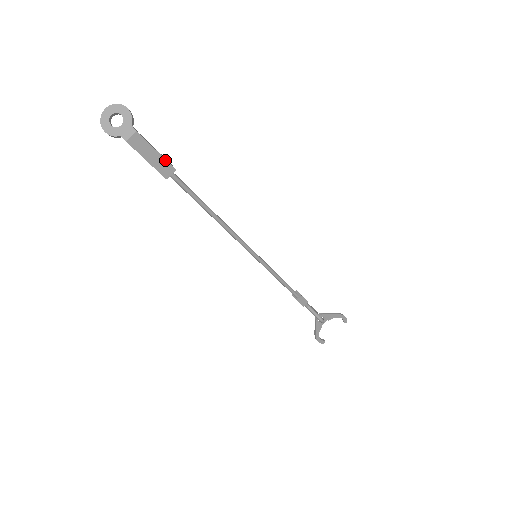
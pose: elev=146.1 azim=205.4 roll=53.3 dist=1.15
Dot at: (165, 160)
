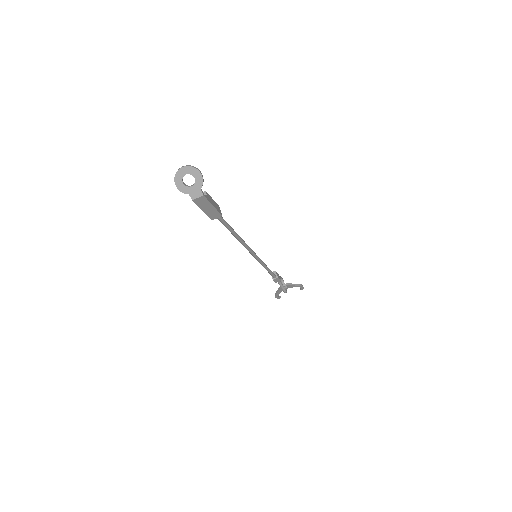
Dot at: (217, 210)
